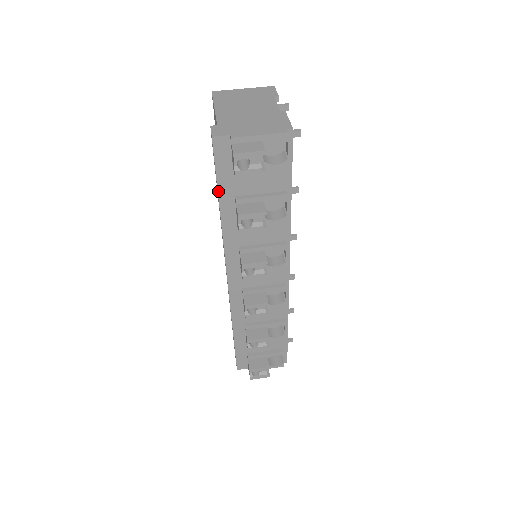
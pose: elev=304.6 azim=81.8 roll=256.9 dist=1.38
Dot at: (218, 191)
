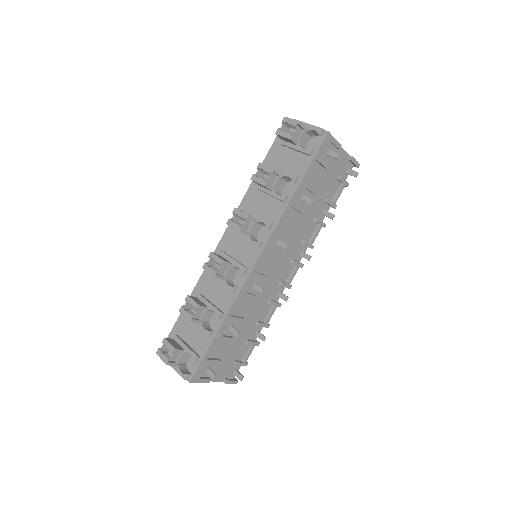
Dot at: (266, 156)
